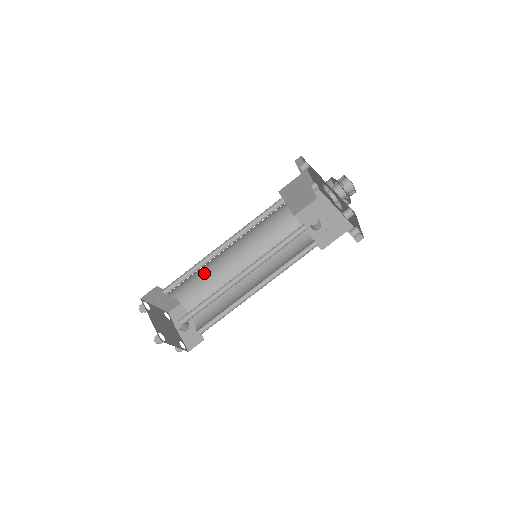
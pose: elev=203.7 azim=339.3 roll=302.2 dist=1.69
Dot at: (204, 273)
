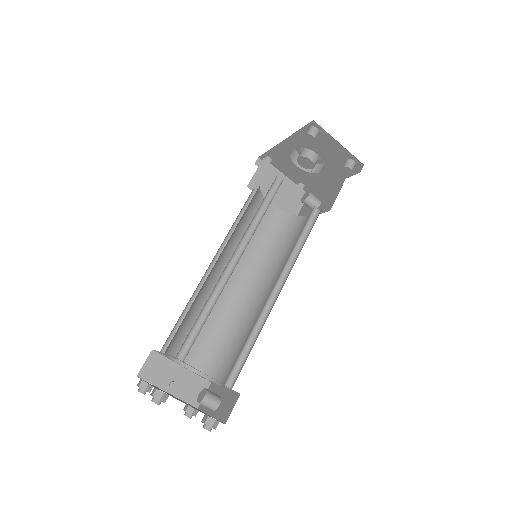
Dot at: (214, 321)
